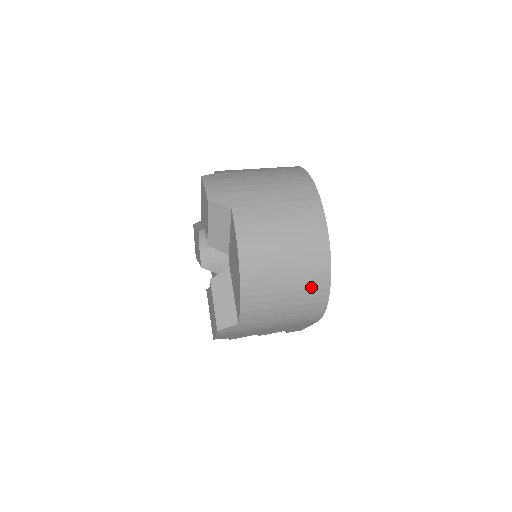
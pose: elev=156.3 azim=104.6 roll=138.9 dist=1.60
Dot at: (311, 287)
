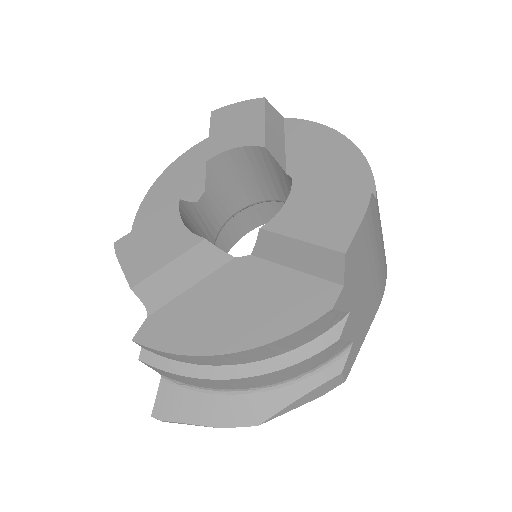
Dot at: occluded
